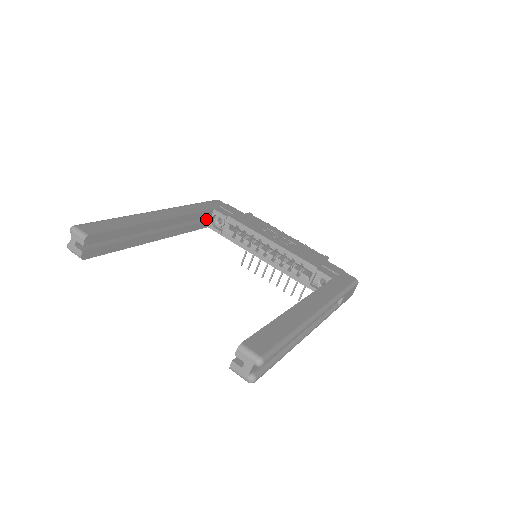
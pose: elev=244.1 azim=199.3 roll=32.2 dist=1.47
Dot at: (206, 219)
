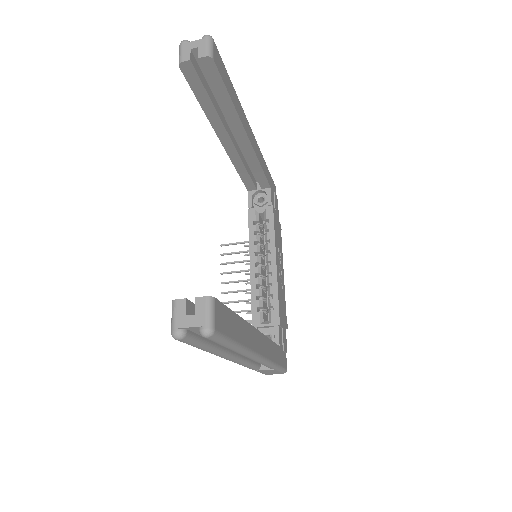
Dot at: (256, 185)
